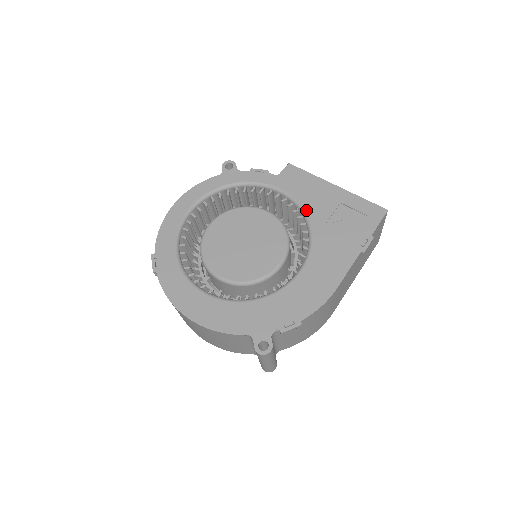
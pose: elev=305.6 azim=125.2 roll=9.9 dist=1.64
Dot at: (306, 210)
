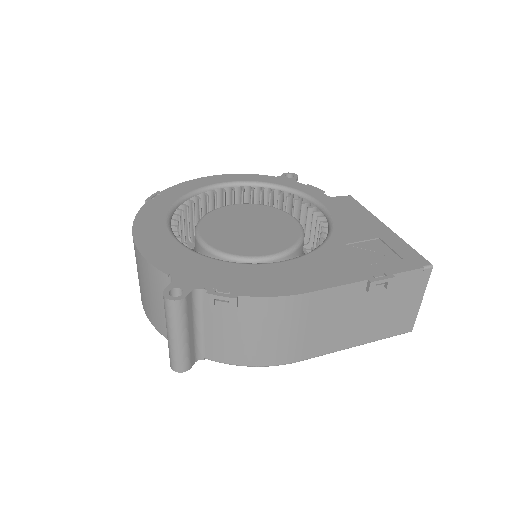
Dot at: (335, 227)
